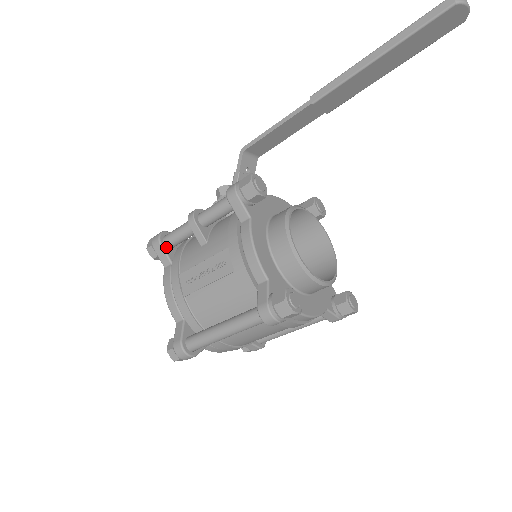
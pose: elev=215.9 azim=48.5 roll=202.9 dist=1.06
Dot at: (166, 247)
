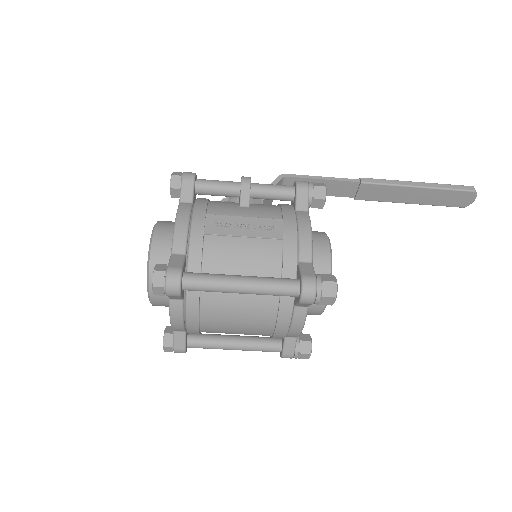
Dot at: (195, 187)
